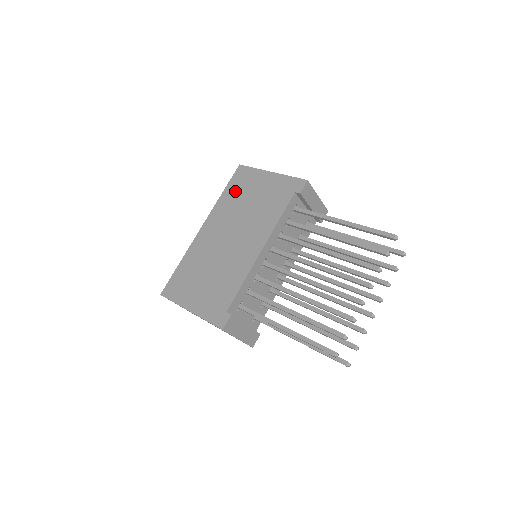
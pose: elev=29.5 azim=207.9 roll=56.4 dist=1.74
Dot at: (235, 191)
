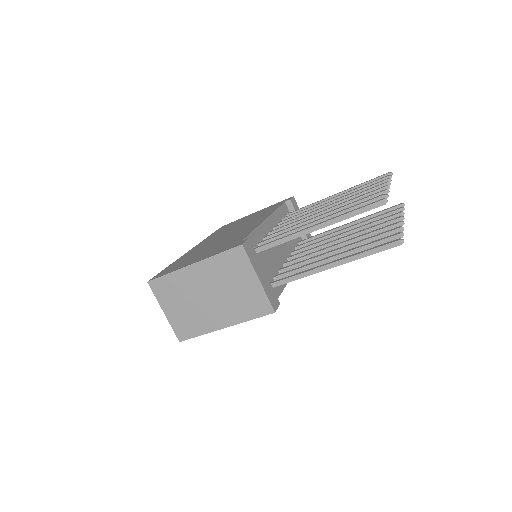
Dot at: (223, 229)
